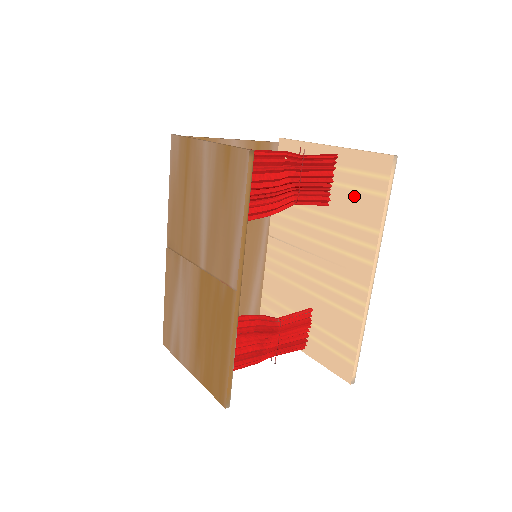
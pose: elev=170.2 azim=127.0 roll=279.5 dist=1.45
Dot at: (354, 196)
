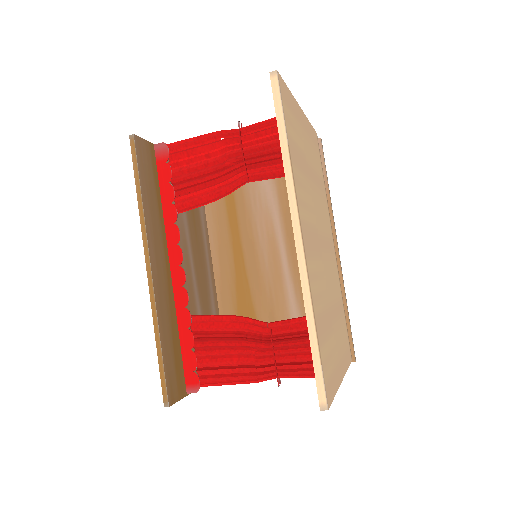
Dot at: occluded
